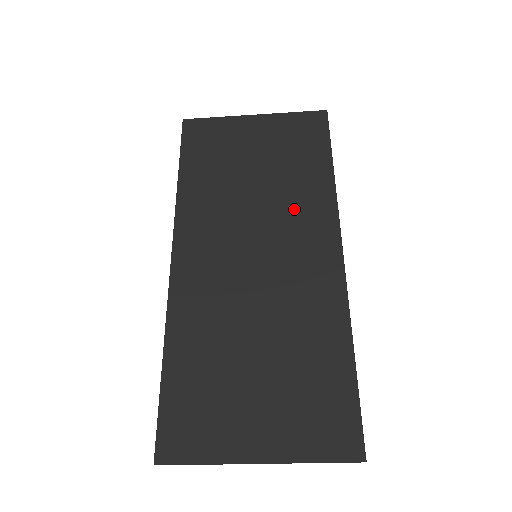
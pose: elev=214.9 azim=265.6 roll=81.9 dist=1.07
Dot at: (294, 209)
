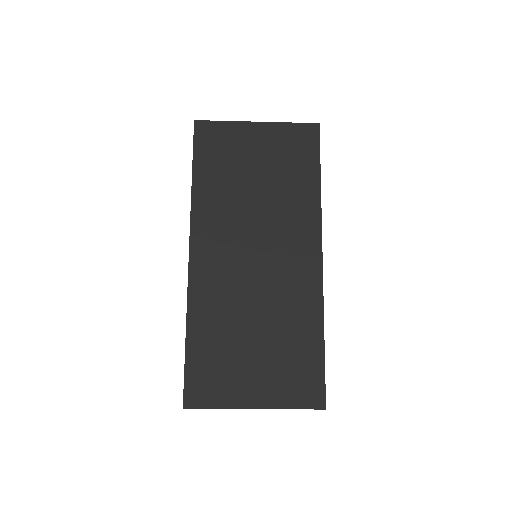
Dot at: (287, 217)
